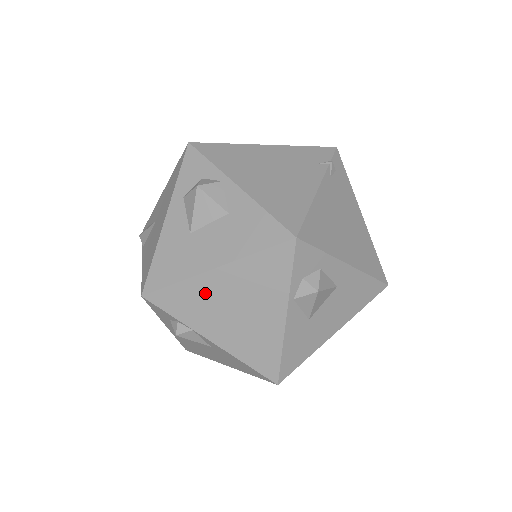
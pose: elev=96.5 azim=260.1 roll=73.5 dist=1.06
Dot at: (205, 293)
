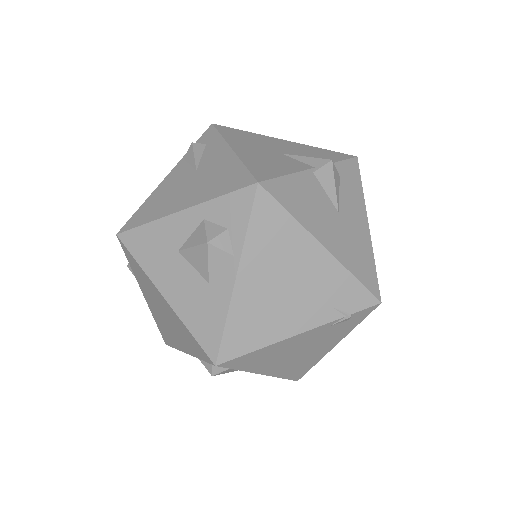
Dot at: (152, 289)
